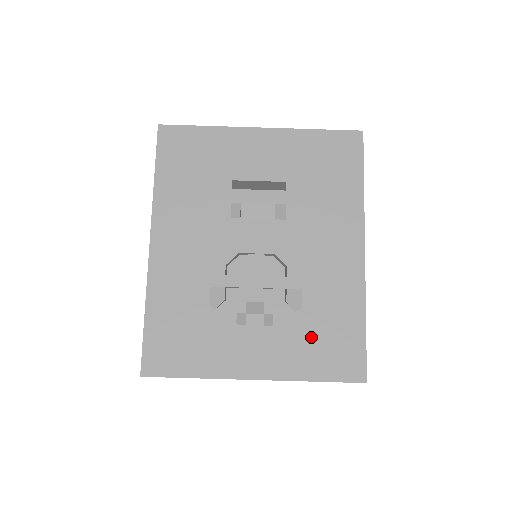
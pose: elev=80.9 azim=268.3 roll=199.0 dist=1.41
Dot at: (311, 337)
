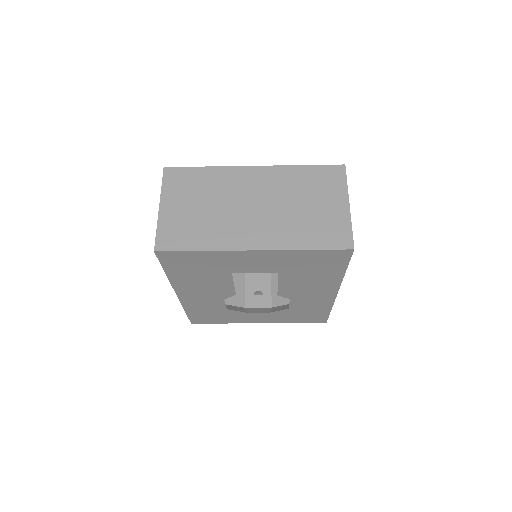
Dot at: (294, 315)
